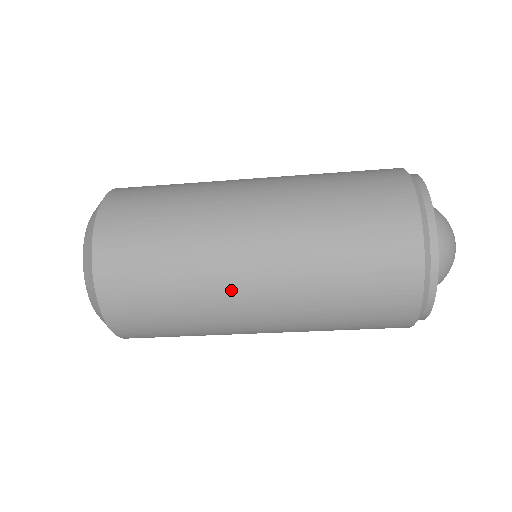
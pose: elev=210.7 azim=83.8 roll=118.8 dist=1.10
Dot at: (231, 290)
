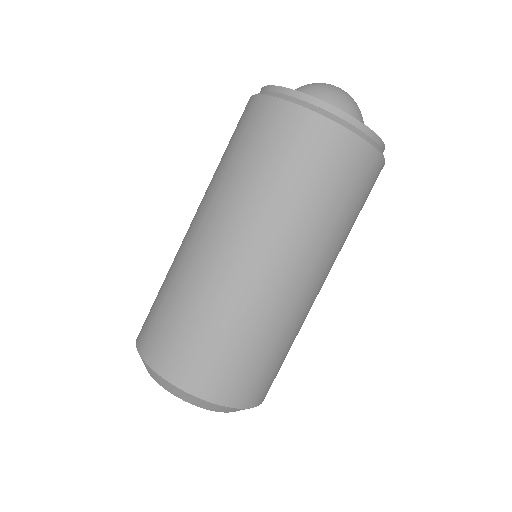
Dot at: (187, 245)
